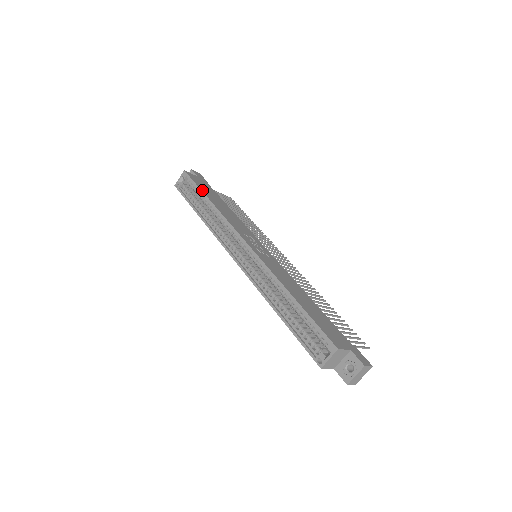
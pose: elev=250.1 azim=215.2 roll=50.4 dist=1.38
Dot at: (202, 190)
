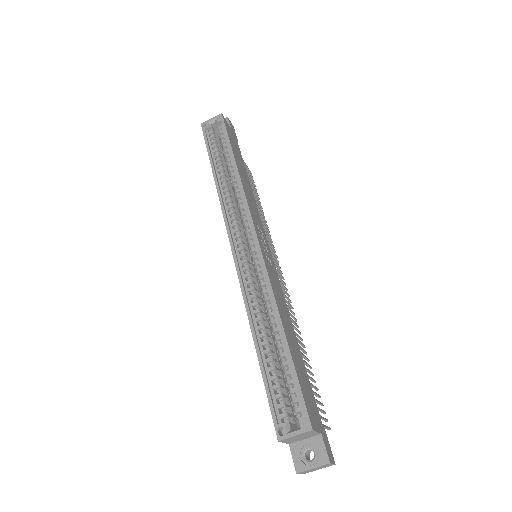
Dot at: (232, 147)
